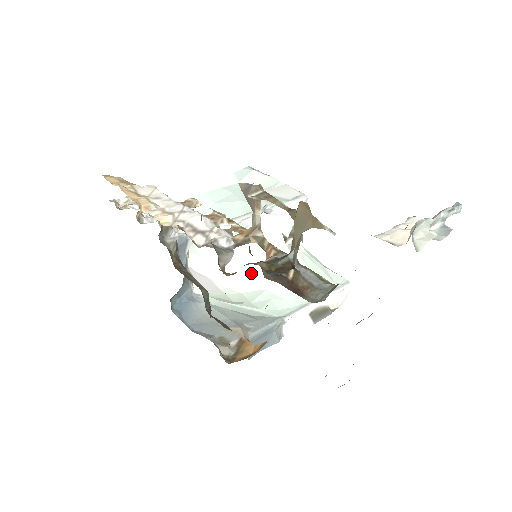
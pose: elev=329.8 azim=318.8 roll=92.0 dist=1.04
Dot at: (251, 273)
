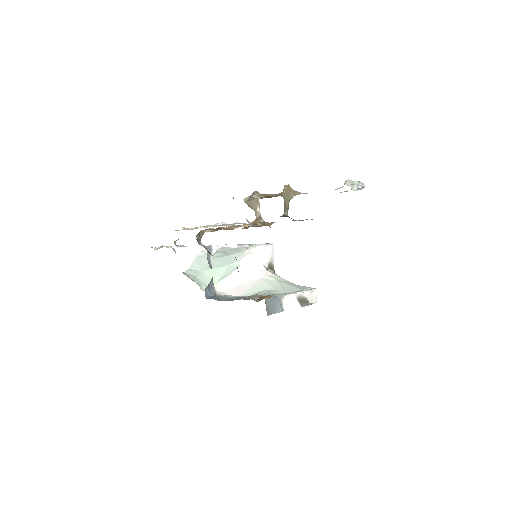
Dot at: (249, 288)
